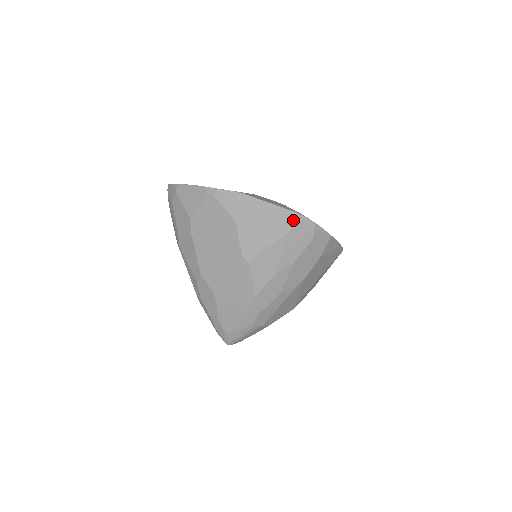
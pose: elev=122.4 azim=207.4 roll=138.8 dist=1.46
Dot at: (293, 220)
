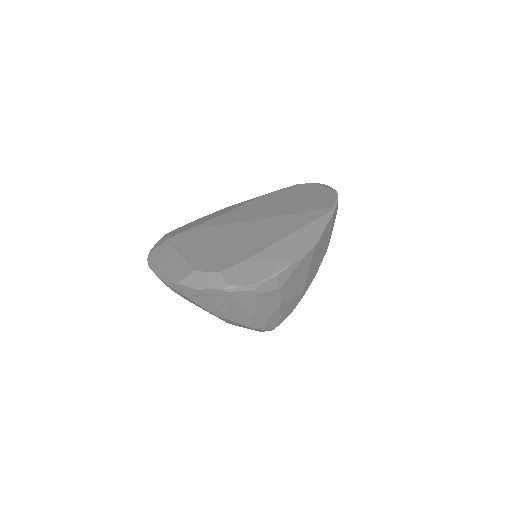
Dot at: (227, 293)
